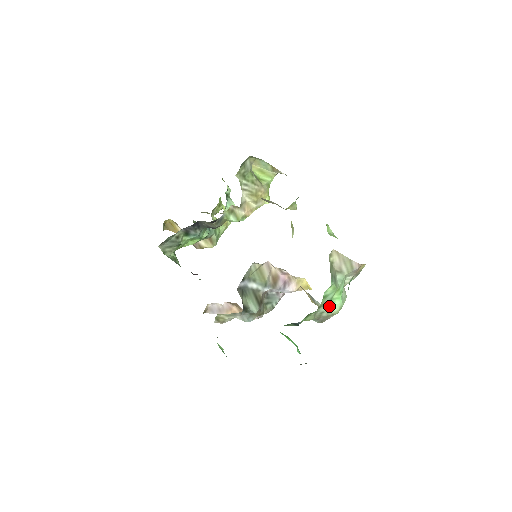
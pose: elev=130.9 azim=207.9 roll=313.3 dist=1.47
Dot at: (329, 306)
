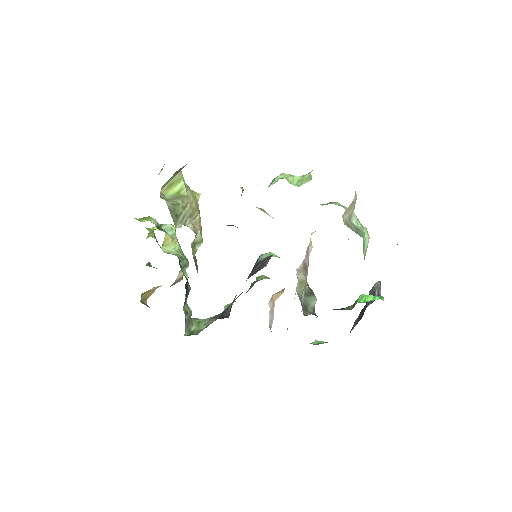
Dot at: occluded
